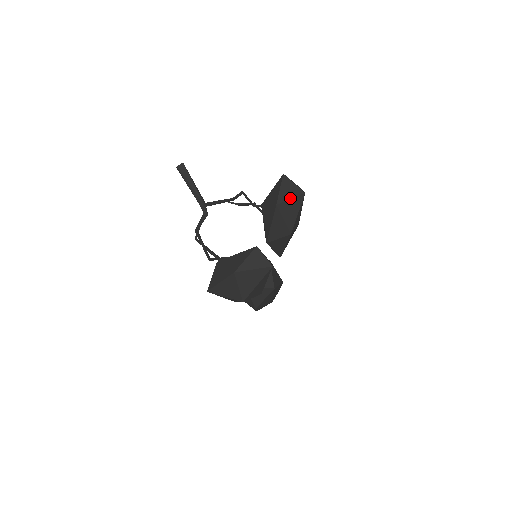
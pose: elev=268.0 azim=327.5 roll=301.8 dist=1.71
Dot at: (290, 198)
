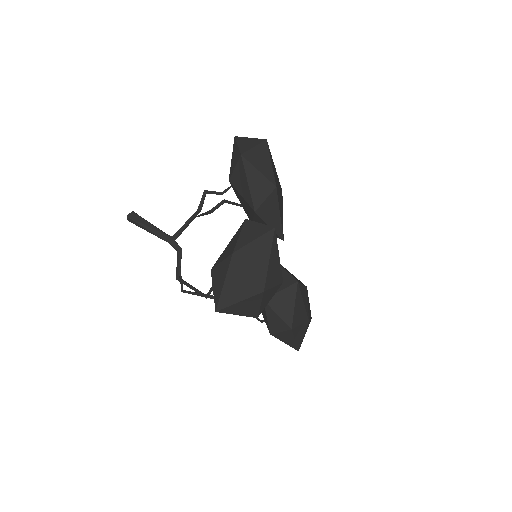
Dot at: (253, 147)
